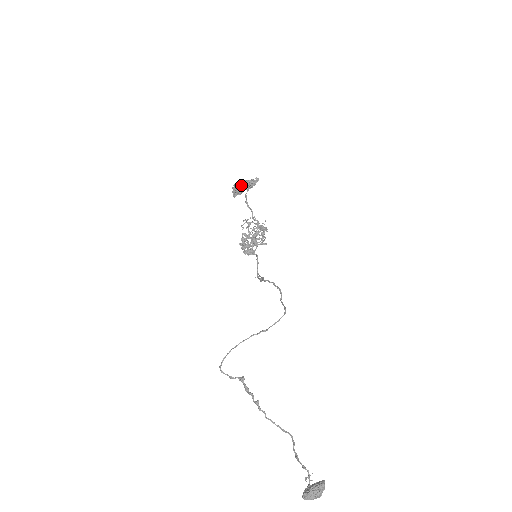
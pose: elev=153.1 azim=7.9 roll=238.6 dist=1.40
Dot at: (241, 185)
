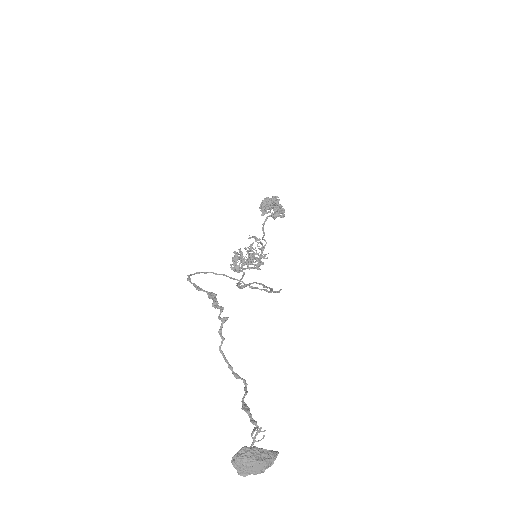
Dot at: (275, 199)
